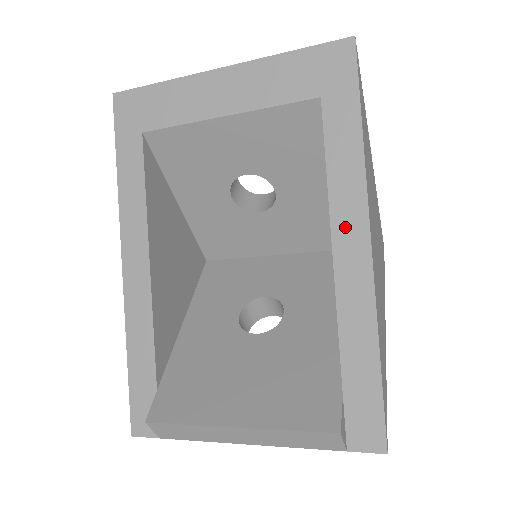
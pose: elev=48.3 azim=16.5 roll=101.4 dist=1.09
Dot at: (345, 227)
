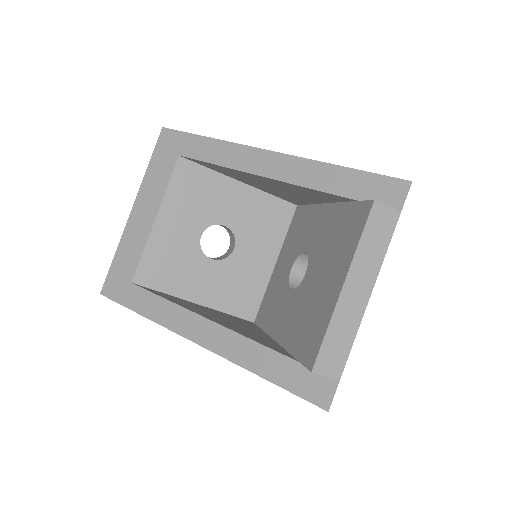
Dot at: (252, 164)
